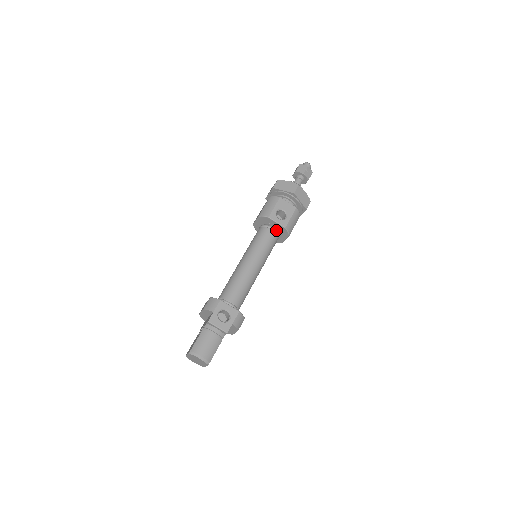
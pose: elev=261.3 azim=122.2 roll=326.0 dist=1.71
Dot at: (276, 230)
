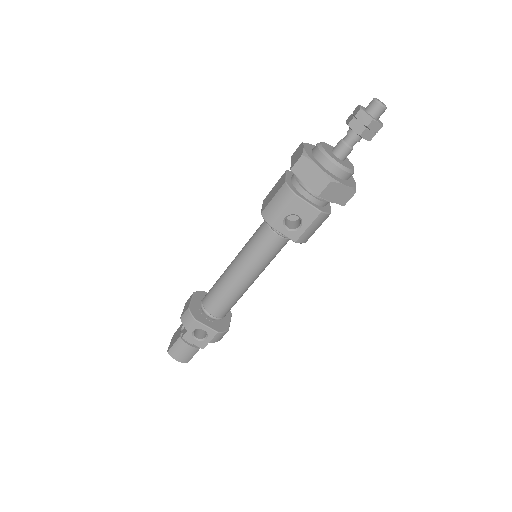
Dot at: occluded
